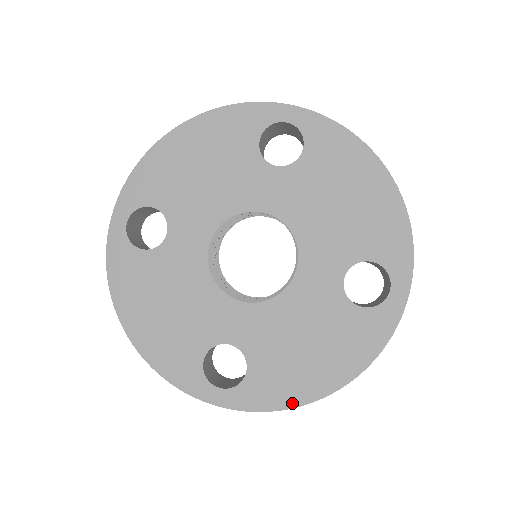
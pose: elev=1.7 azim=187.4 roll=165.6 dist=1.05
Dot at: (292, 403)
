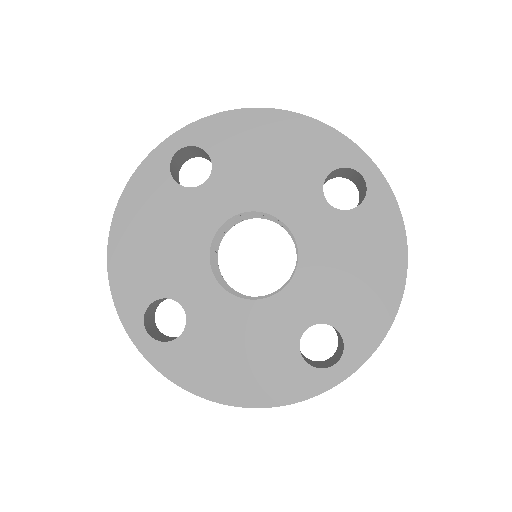
Dot at: (193, 388)
